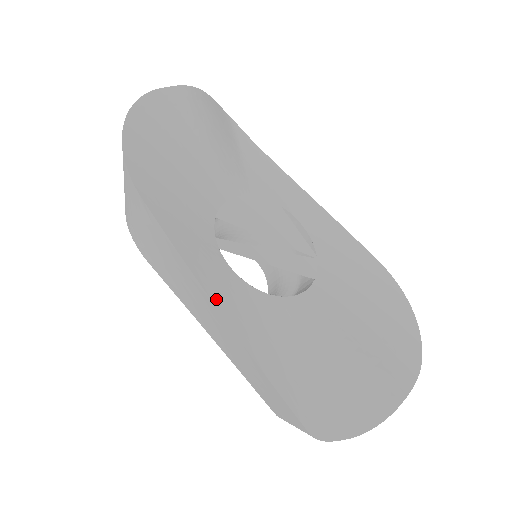
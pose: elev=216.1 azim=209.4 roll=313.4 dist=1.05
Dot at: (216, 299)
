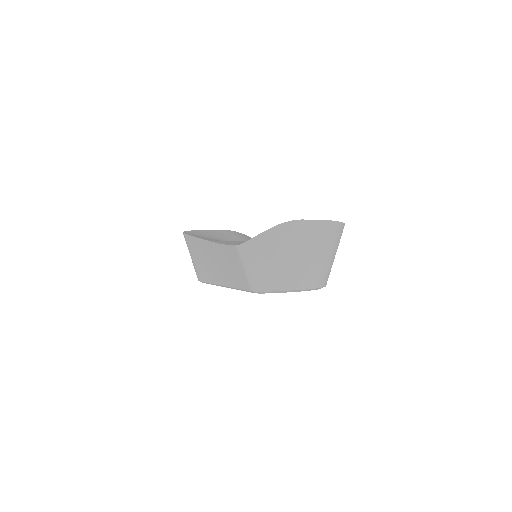
Dot at: (205, 239)
